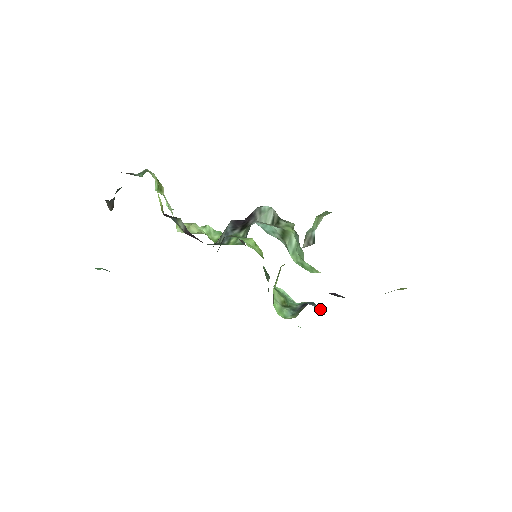
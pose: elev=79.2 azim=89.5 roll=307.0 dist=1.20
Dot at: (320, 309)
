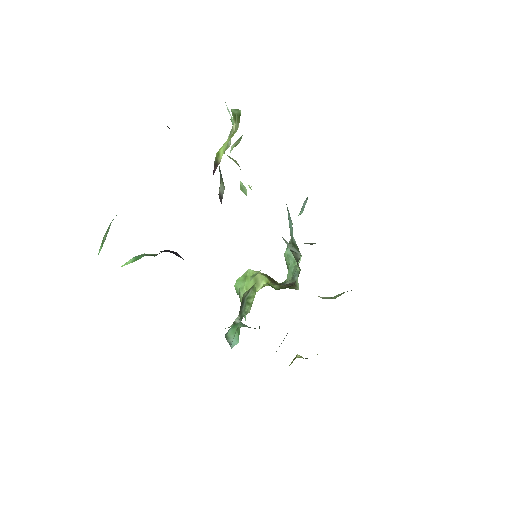
Dot at: occluded
